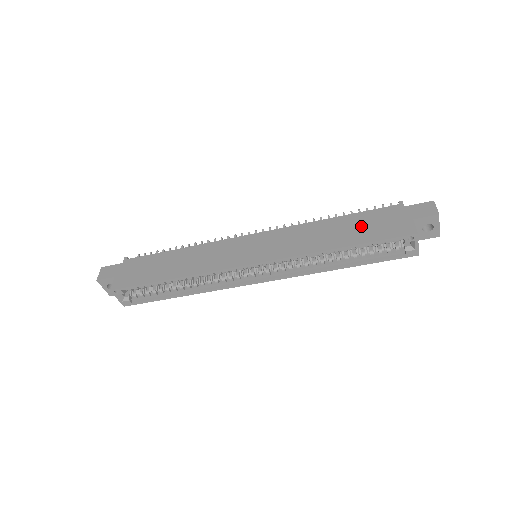
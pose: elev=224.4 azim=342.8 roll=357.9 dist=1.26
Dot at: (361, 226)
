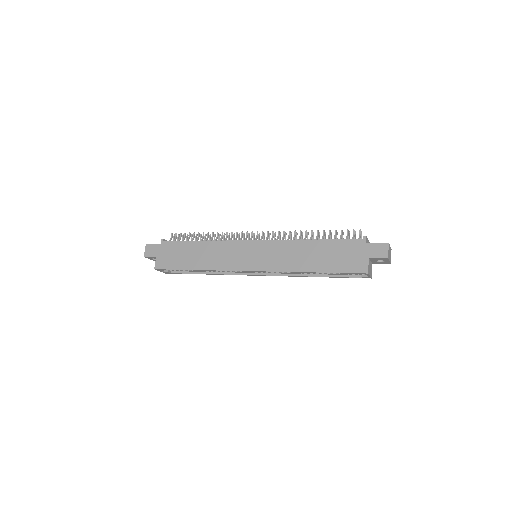
Dot at: (331, 255)
